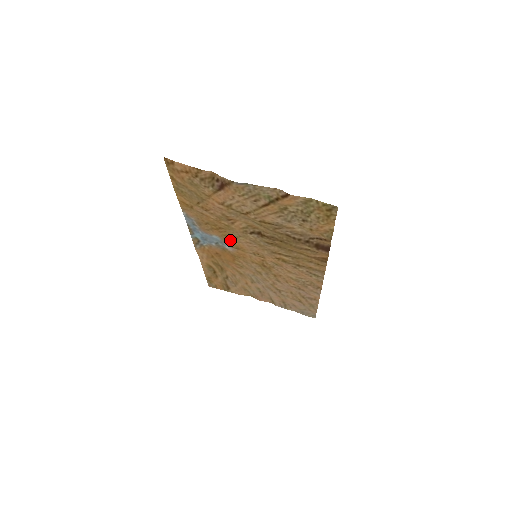
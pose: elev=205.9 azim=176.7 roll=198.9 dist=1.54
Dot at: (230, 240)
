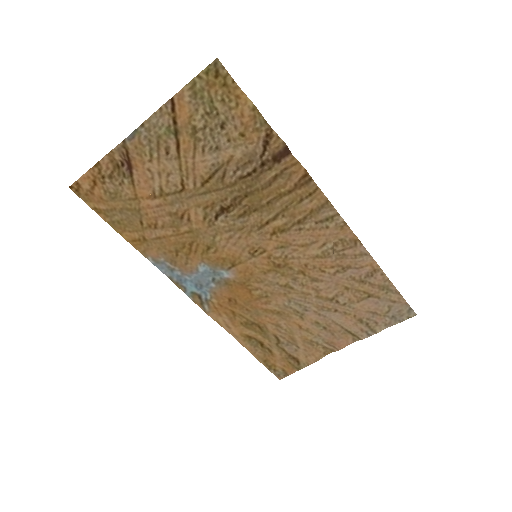
Dot at: (214, 256)
